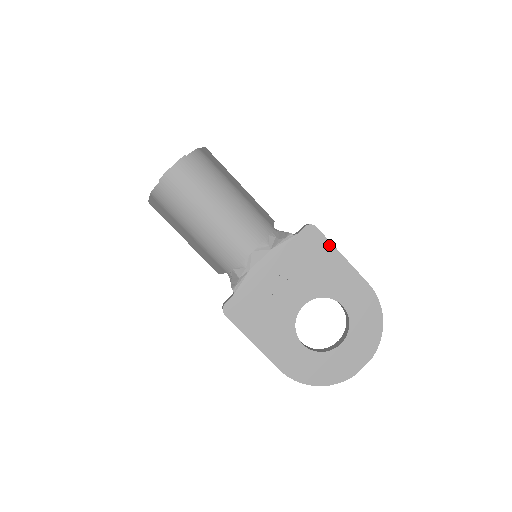
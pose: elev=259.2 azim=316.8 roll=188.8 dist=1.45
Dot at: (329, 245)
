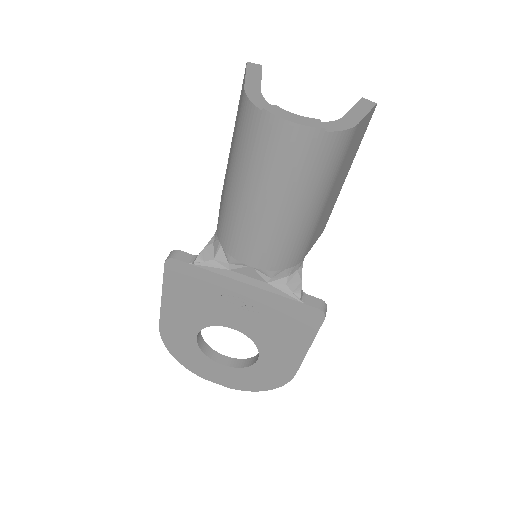
Dot at: (312, 335)
